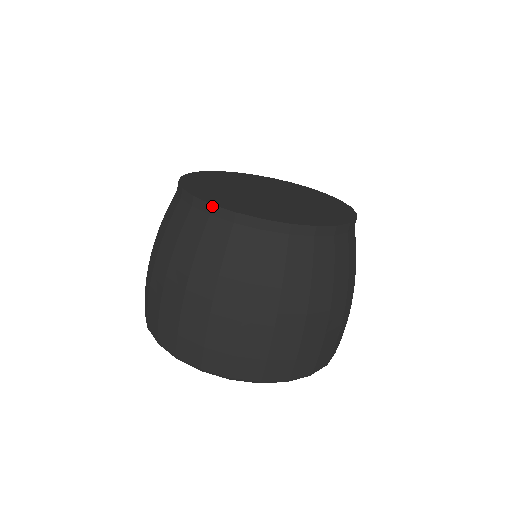
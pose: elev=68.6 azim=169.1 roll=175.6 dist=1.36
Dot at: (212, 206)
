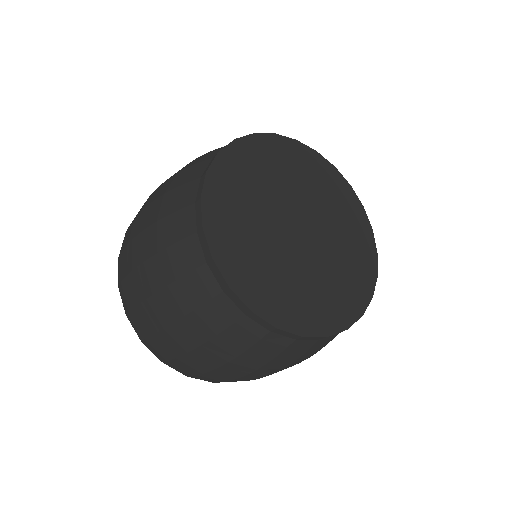
Dot at: (252, 313)
